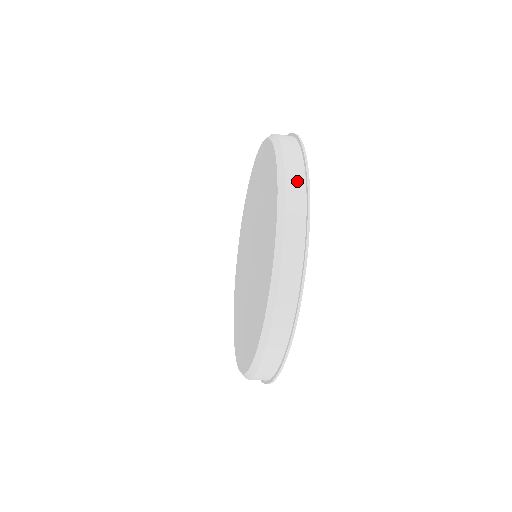
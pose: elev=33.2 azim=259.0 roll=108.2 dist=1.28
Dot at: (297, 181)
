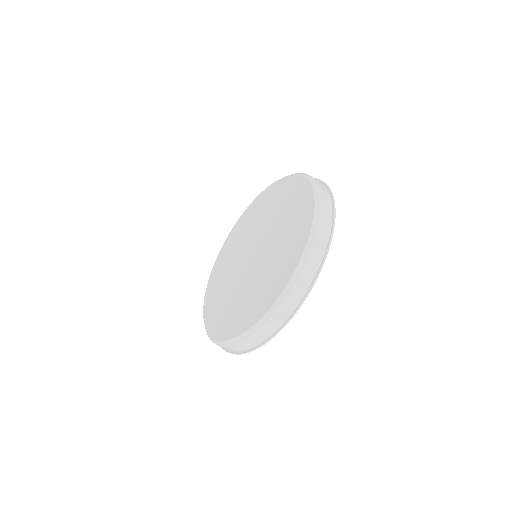
Dot at: (311, 270)
